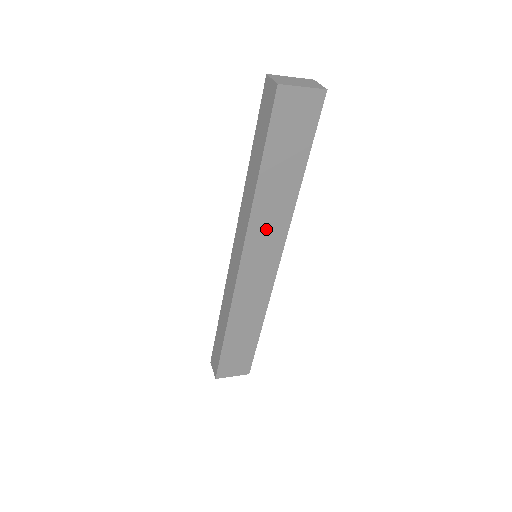
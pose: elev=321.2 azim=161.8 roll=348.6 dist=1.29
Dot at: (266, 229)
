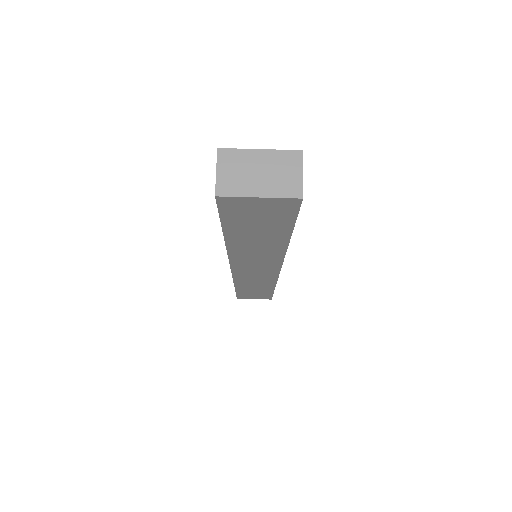
Dot at: (253, 259)
